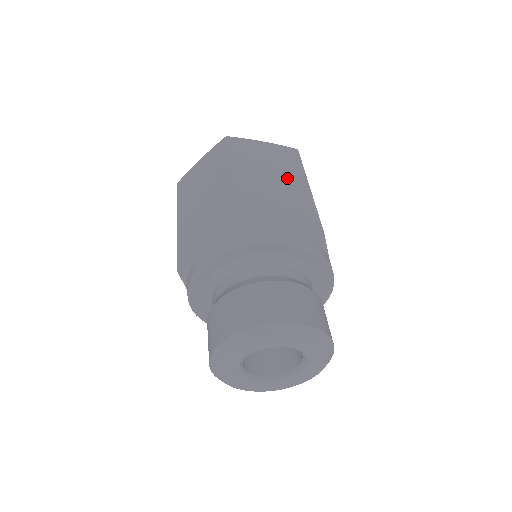
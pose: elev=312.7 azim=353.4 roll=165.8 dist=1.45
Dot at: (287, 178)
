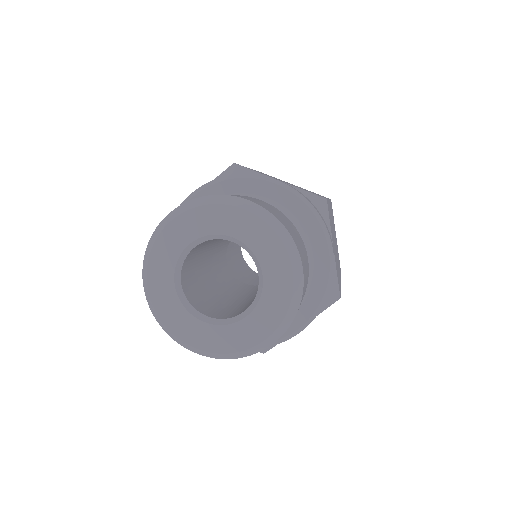
Dot at: occluded
